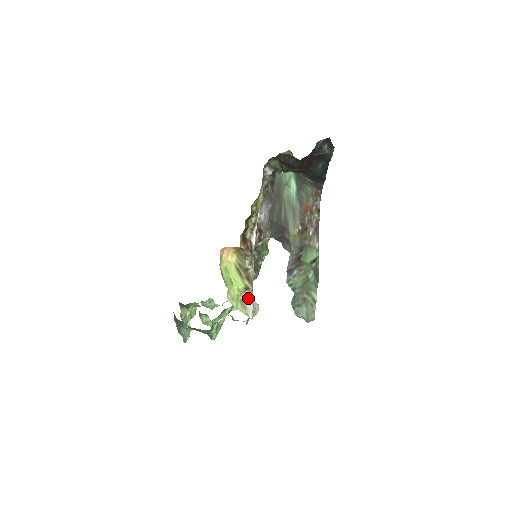
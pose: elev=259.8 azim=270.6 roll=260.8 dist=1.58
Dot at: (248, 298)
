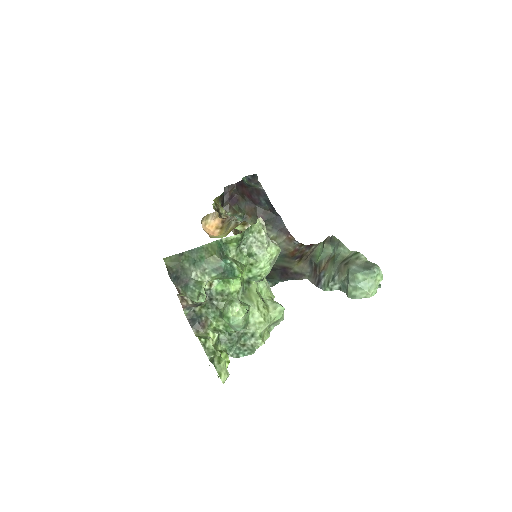
Dot at: occluded
